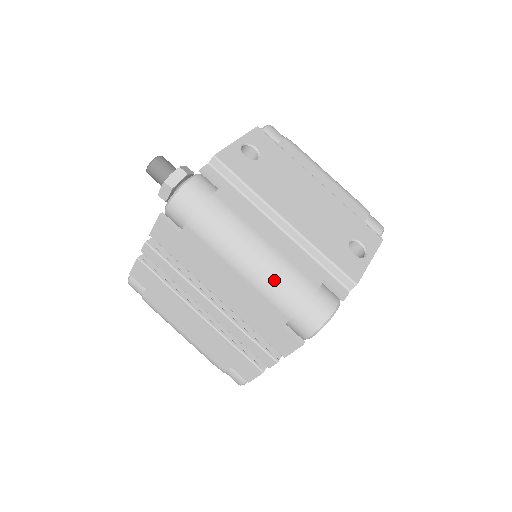
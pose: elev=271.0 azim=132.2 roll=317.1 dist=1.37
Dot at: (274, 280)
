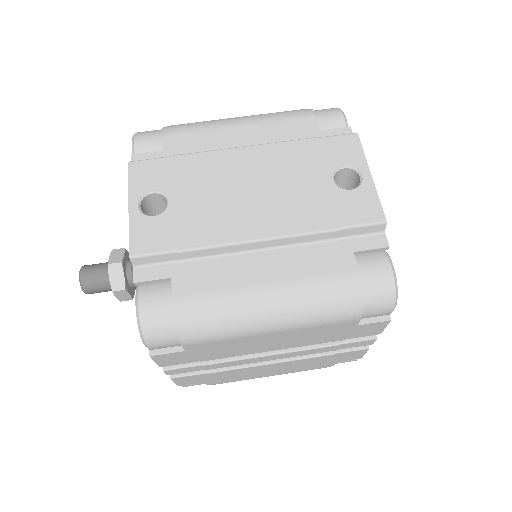
Dot at: (313, 309)
